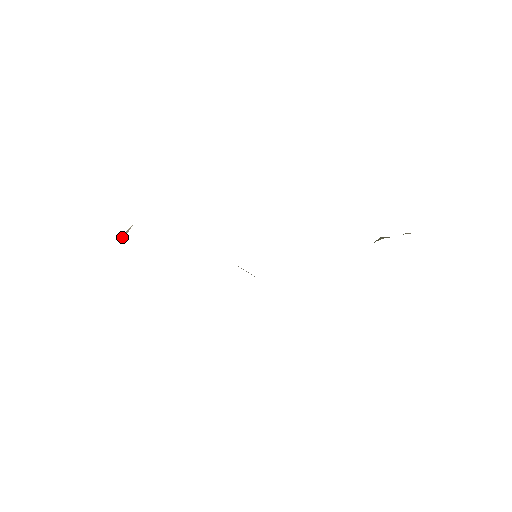
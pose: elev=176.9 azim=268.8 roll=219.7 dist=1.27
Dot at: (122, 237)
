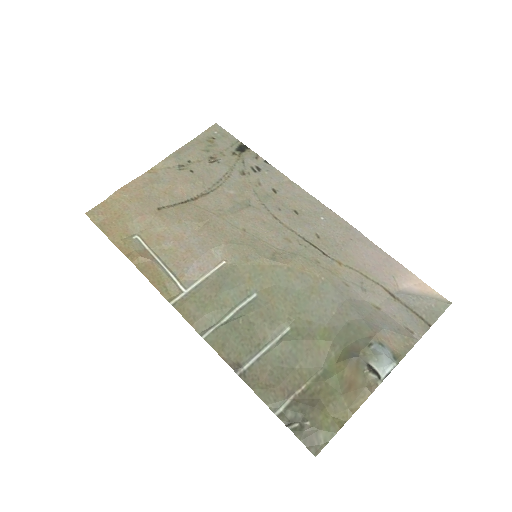
Dot at: (147, 193)
